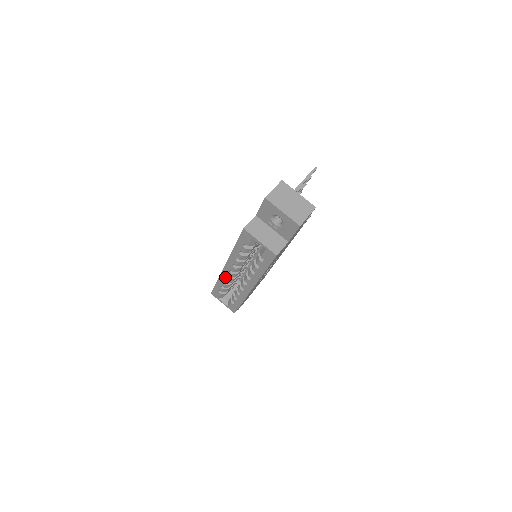
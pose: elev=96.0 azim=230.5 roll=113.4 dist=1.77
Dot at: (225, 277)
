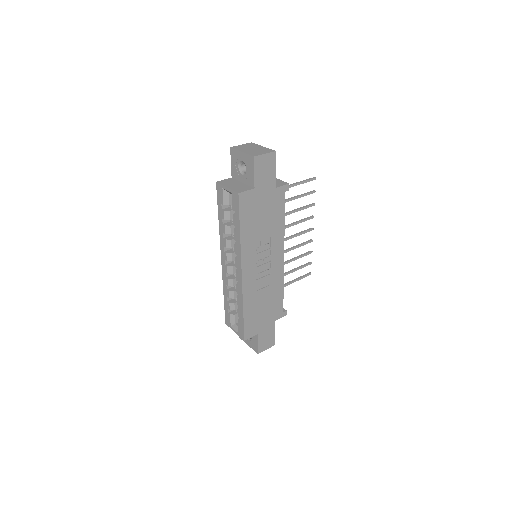
Dot at: (225, 278)
